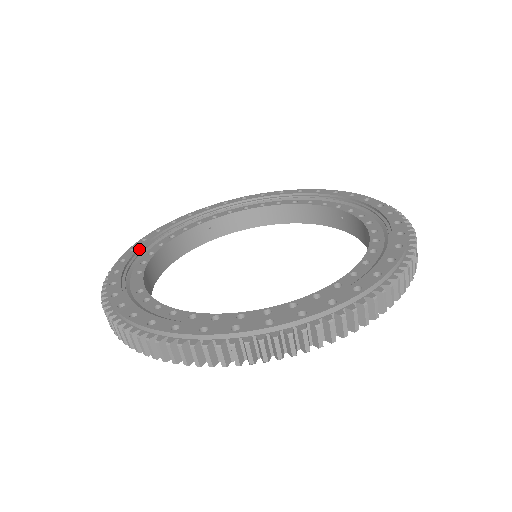
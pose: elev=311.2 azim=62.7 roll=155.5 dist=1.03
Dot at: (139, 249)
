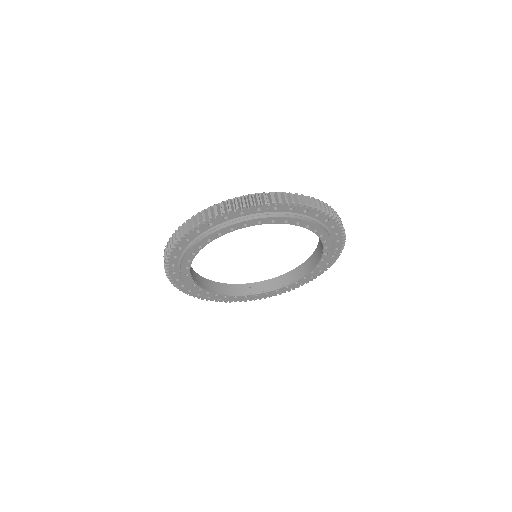
Dot at: occluded
